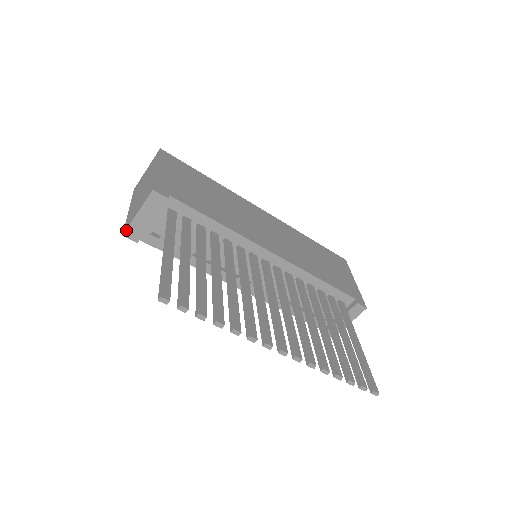
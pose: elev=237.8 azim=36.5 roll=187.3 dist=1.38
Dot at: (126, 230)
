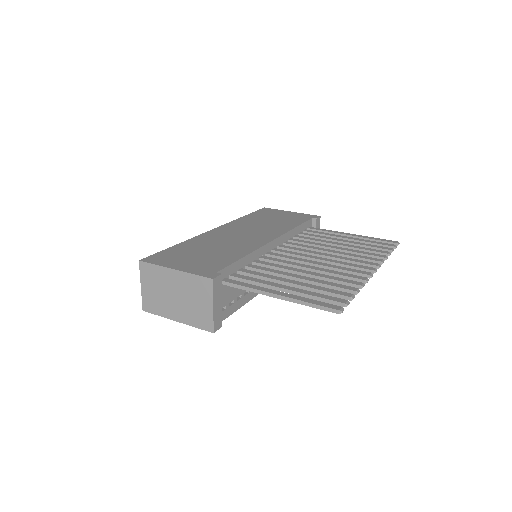
Dot at: (213, 327)
